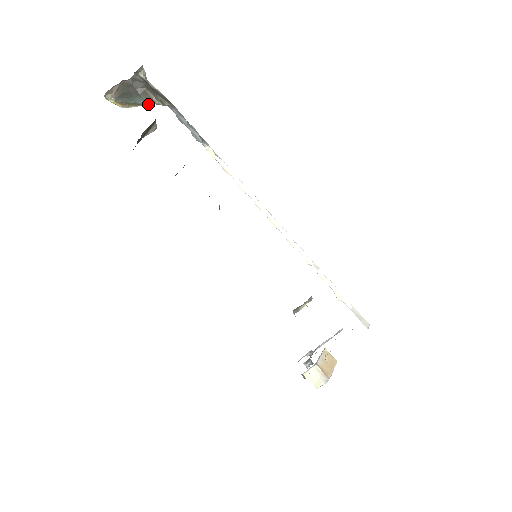
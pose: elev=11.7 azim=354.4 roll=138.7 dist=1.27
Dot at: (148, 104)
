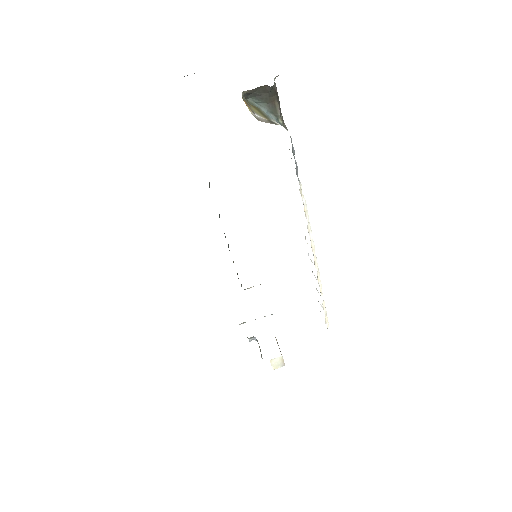
Dot at: (274, 120)
